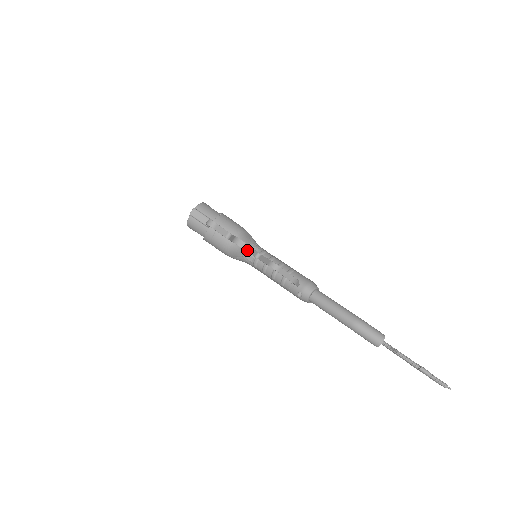
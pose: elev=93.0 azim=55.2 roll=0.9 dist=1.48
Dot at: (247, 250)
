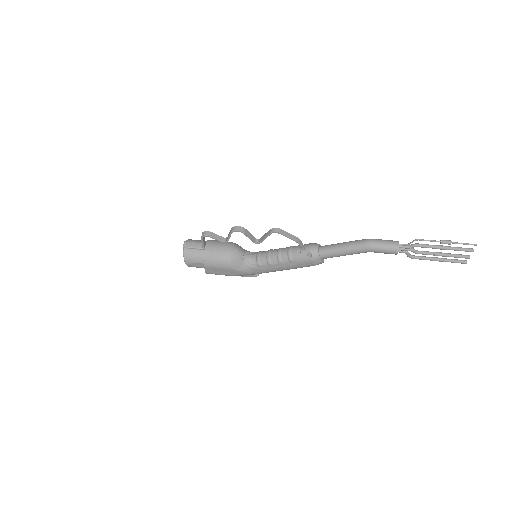
Dot at: (246, 234)
